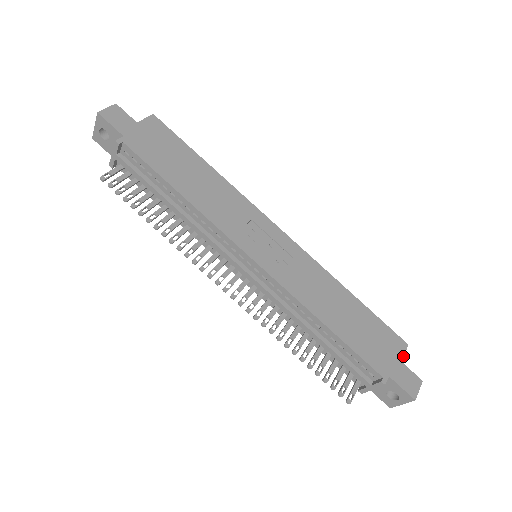
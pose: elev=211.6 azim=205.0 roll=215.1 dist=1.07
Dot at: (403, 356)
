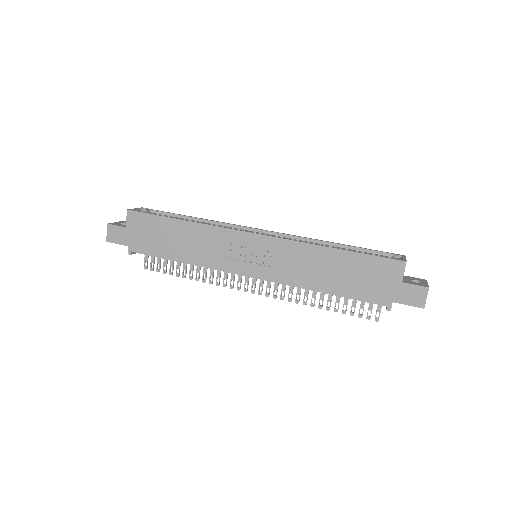
Dot at: occluded
